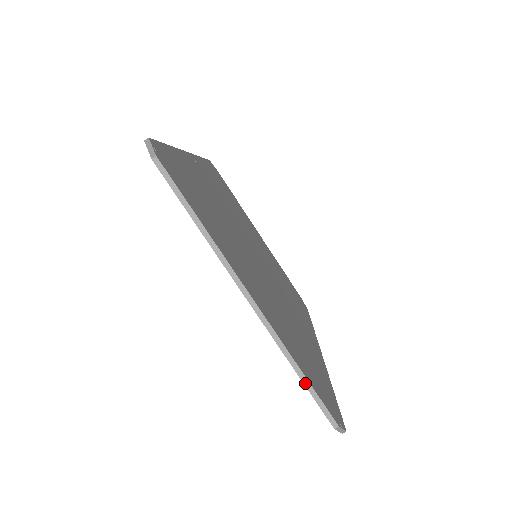
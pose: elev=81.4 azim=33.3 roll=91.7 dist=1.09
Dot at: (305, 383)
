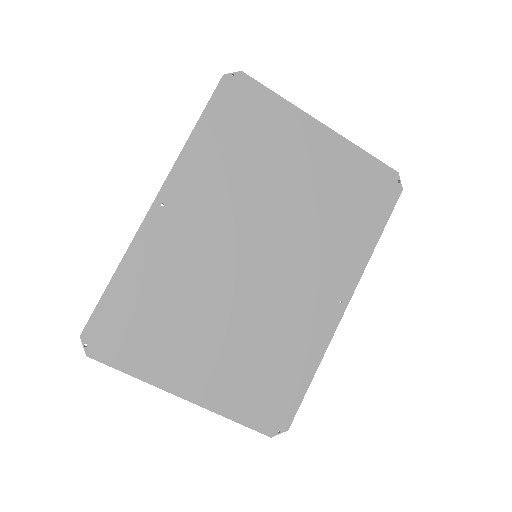
Dot at: (240, 423)
